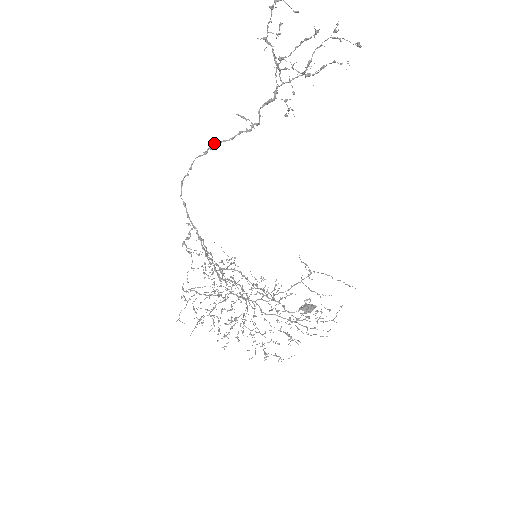
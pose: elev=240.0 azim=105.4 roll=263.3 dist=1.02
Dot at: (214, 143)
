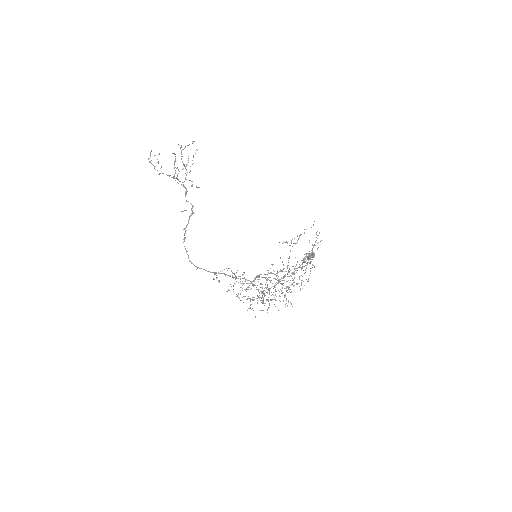
Dot at: (183, 229)
